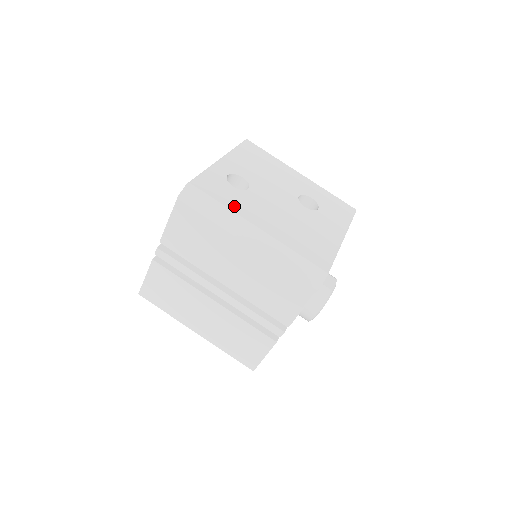
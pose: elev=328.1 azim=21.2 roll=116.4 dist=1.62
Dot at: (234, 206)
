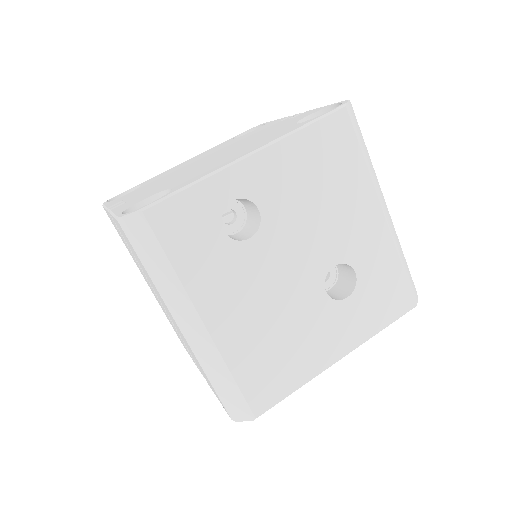
Dot at: (193, 275)
